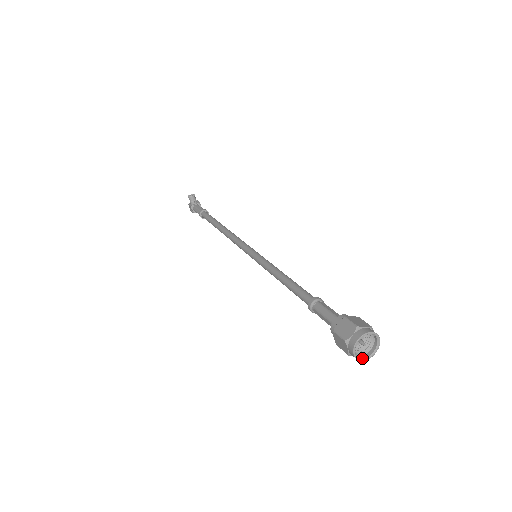
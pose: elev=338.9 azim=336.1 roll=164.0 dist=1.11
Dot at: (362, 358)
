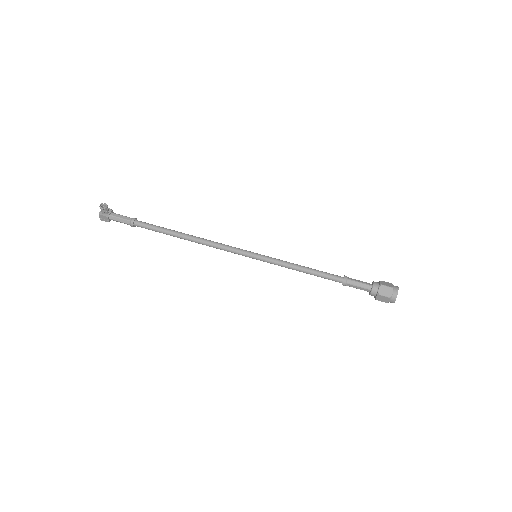
Dot at: occluded
